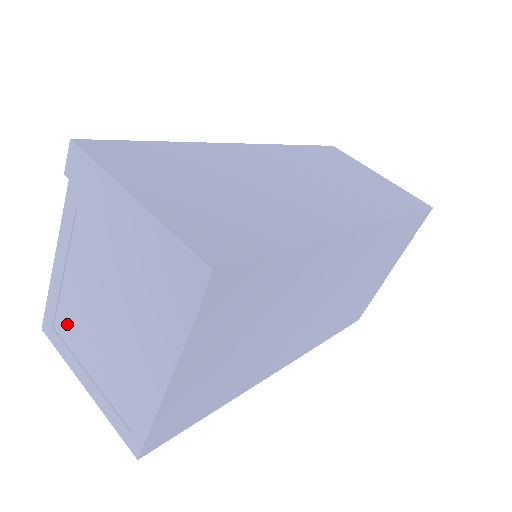
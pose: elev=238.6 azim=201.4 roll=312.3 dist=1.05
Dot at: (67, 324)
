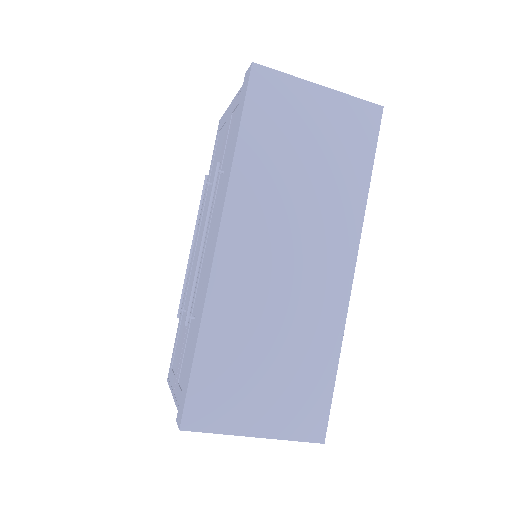
Dot at: occluded
